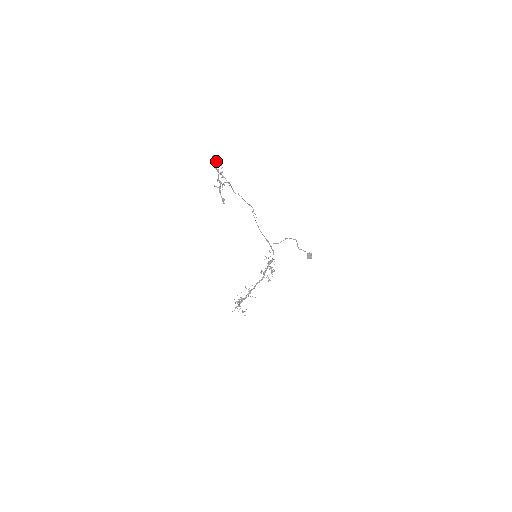
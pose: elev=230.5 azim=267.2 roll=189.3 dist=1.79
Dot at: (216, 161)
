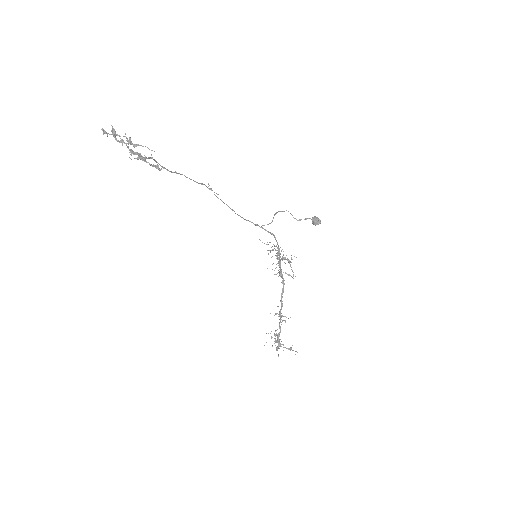
Dot at: (112, 134)
